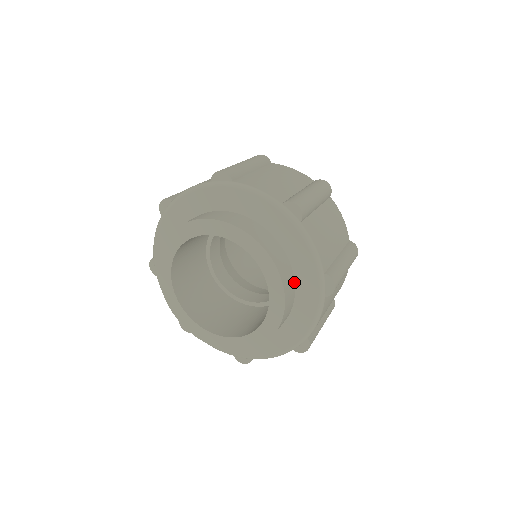
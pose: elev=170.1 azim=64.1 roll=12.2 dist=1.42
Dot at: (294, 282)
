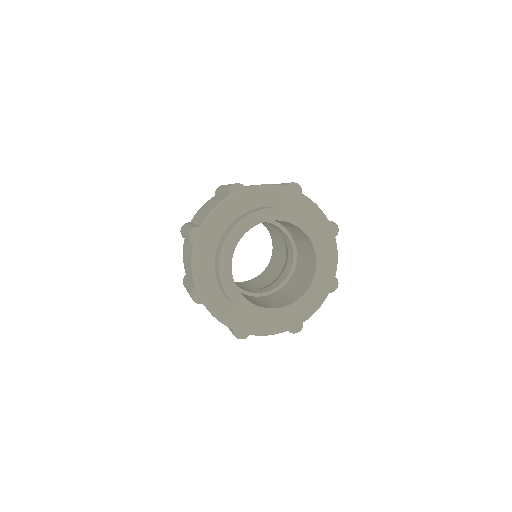
Dot at: occluded
